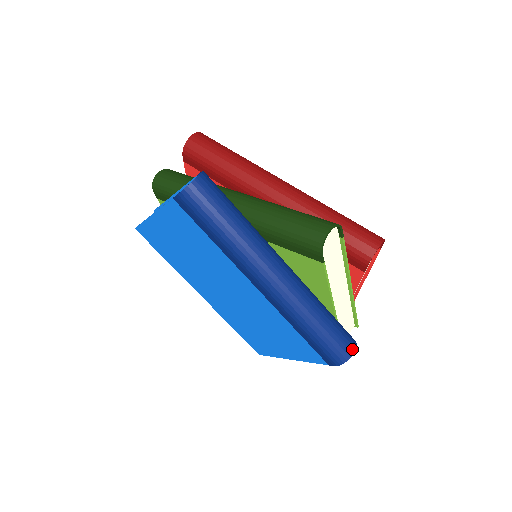
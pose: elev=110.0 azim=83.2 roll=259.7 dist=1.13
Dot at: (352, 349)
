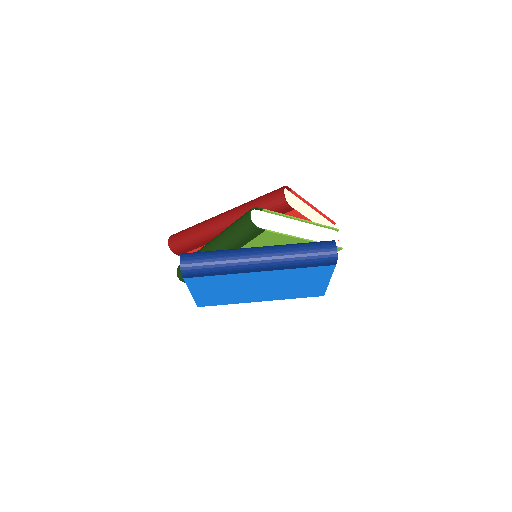
Dot at: (333, 246)
